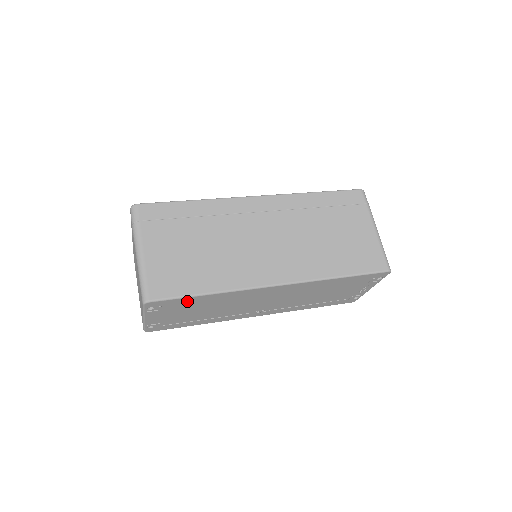
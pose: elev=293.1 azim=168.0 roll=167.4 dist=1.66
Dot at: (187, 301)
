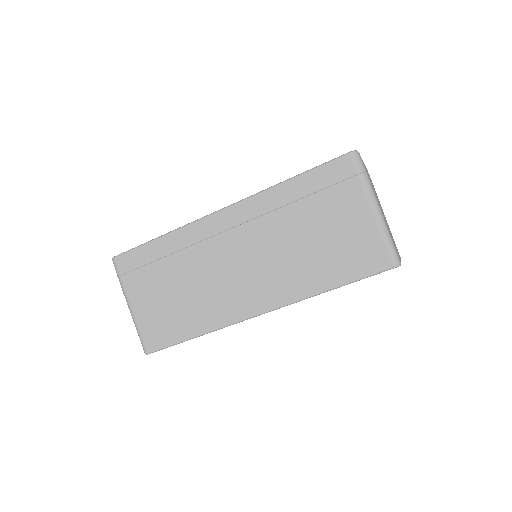
Dot at: occluded
